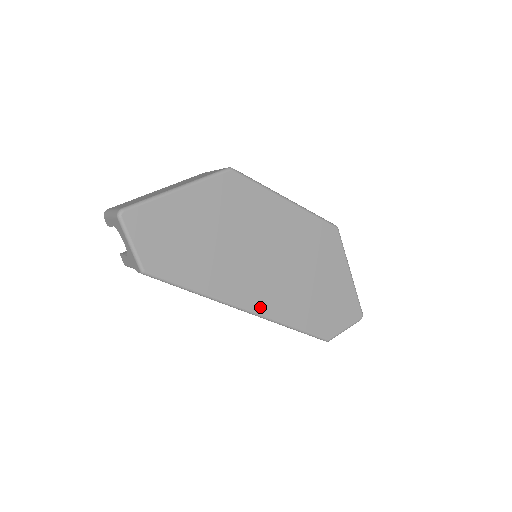
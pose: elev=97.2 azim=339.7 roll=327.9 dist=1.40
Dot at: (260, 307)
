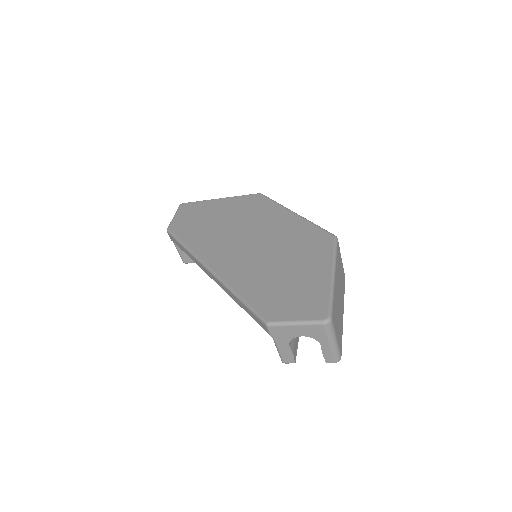
Dot at: (220, 269)
